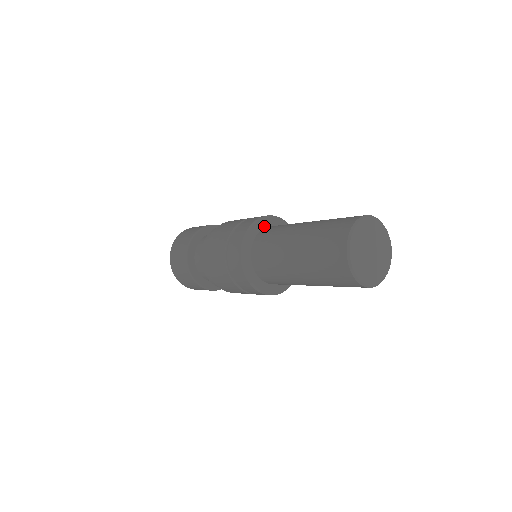
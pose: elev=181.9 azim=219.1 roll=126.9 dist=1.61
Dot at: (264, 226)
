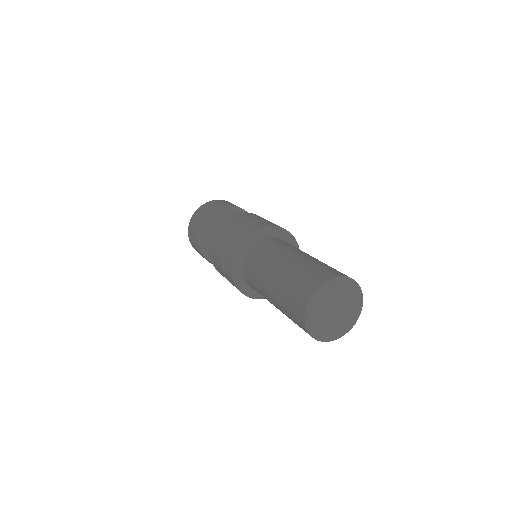
Dot at: (269, 235)
